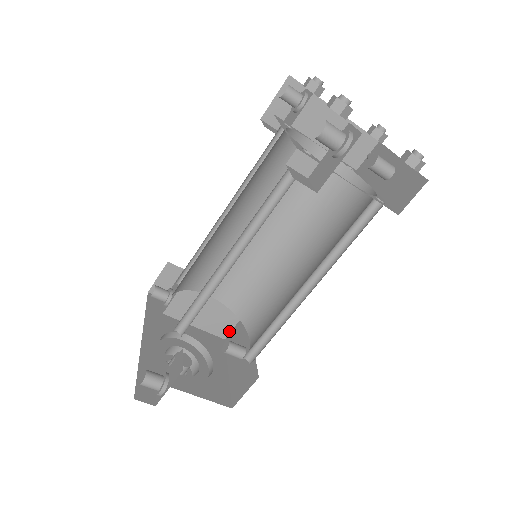
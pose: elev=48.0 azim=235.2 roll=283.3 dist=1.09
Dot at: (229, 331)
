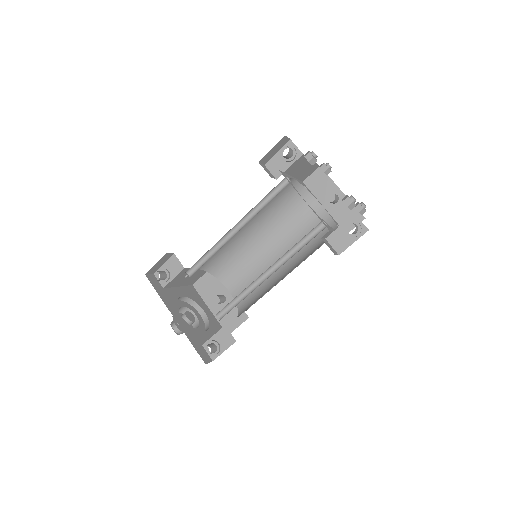
Dot at: (197, 280)
